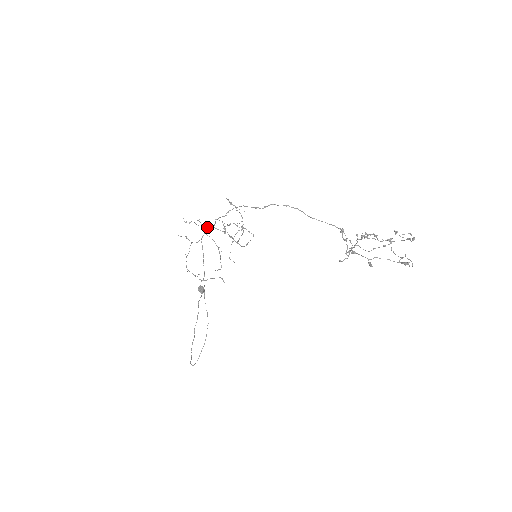
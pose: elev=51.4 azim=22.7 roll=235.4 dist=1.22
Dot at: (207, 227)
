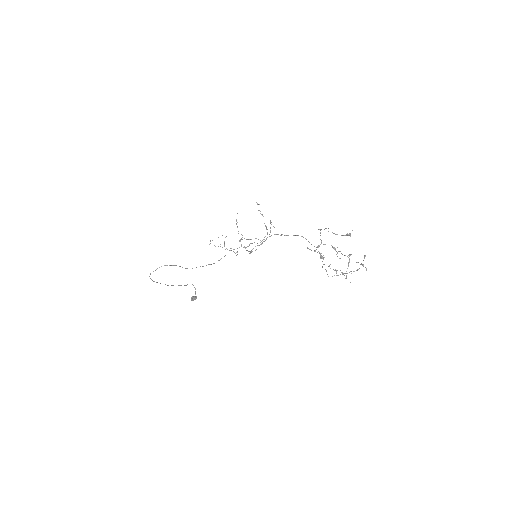
Dot at: occluded
